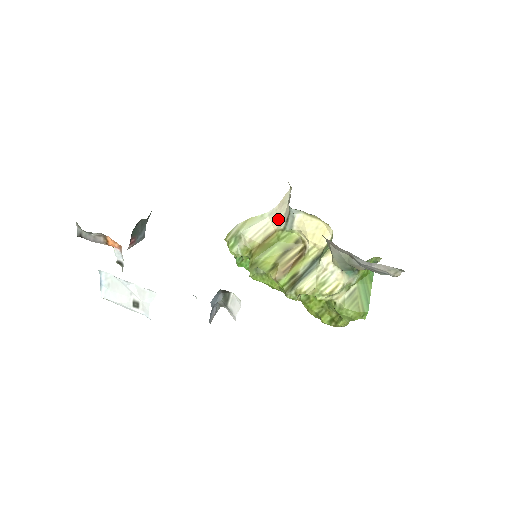
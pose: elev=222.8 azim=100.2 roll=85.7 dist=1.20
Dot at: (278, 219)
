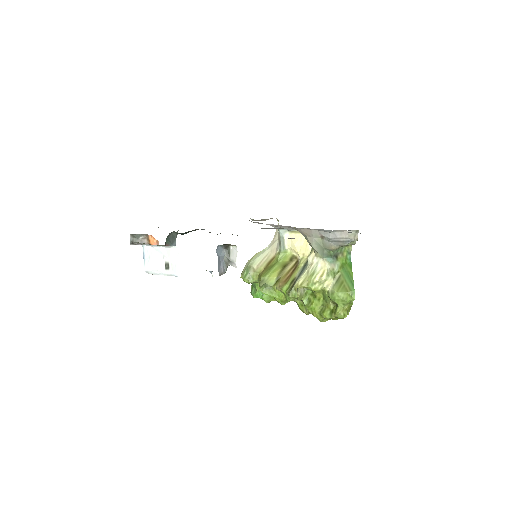
Dot at: (275, 247)
